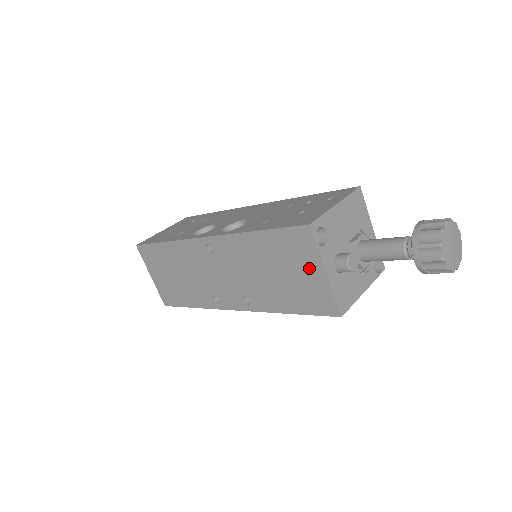
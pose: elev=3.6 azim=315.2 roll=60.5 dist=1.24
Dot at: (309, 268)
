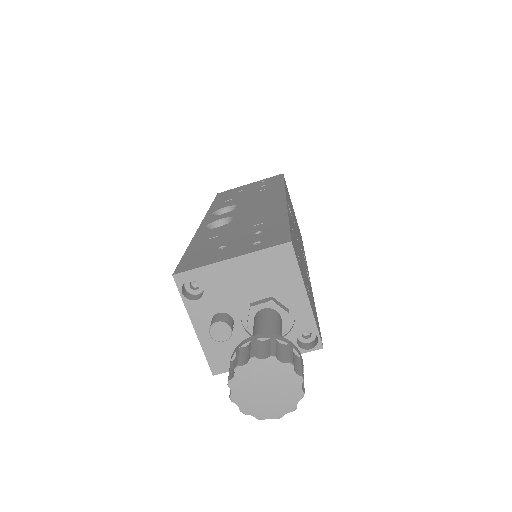
Dot at: occluded
